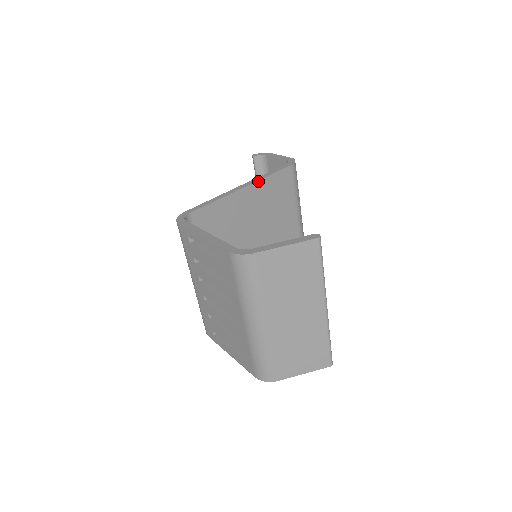
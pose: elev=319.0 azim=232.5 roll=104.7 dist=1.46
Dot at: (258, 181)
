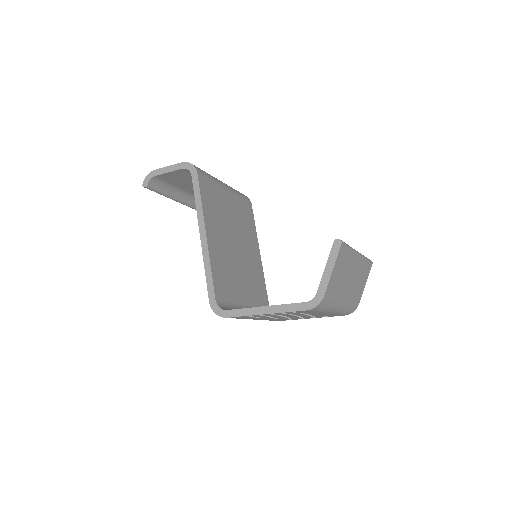
Dot at: (204, 217)
